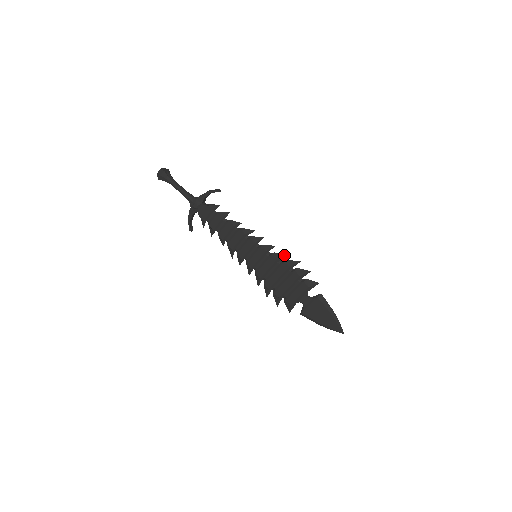
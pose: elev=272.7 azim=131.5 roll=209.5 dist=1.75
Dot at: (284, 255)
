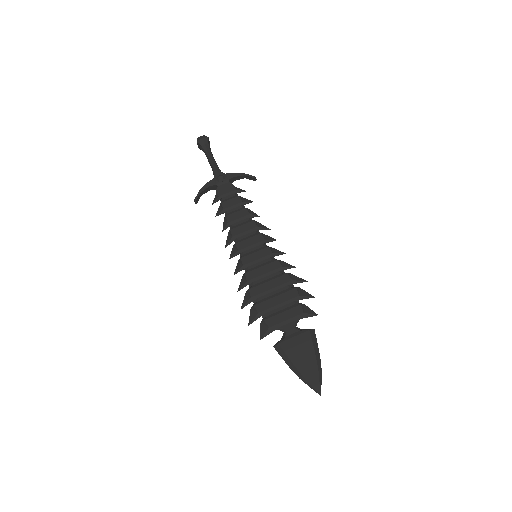
Dot at: (291, 266)
